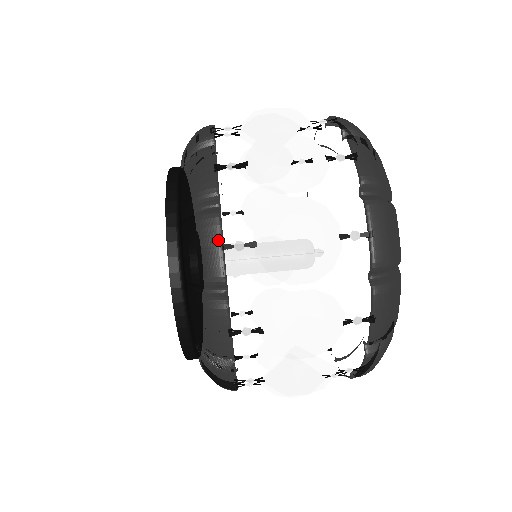
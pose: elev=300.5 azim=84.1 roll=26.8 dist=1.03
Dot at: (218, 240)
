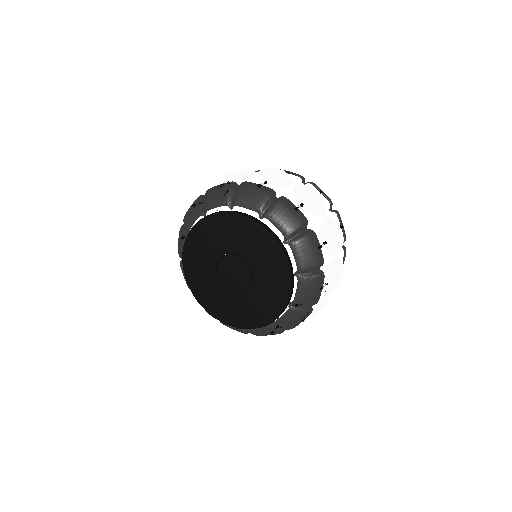
Dot at: (294, 205)
